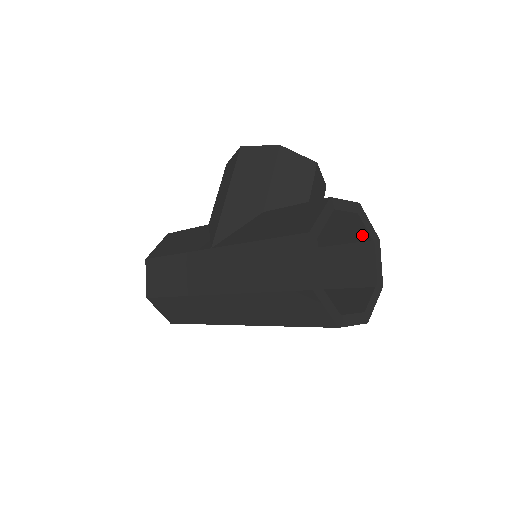
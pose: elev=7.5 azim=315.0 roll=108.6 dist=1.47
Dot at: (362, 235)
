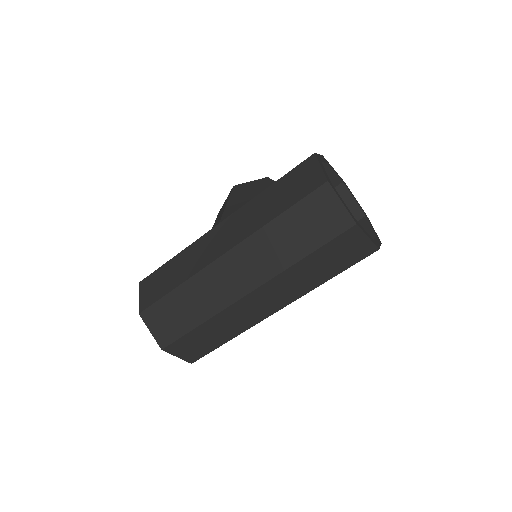
Dot at: occluded
